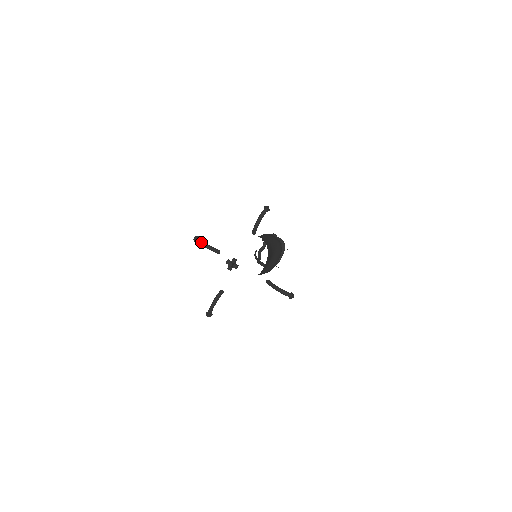
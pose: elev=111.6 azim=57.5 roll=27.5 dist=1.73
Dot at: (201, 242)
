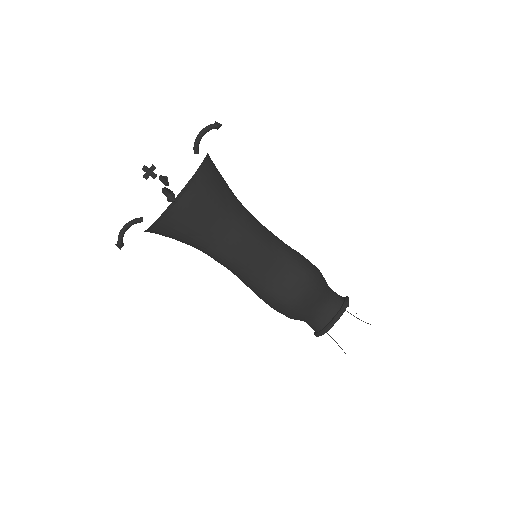
Dot at: (160, 175)
